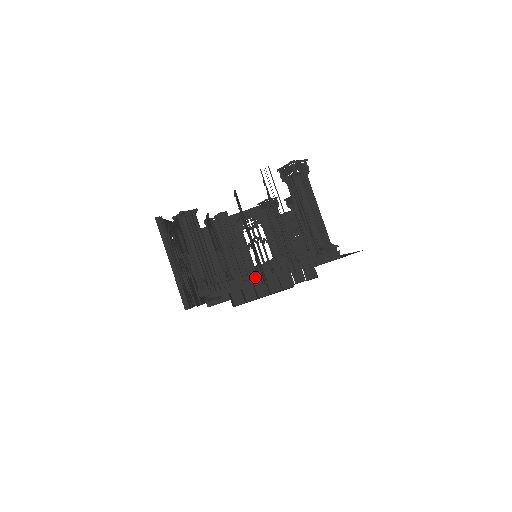
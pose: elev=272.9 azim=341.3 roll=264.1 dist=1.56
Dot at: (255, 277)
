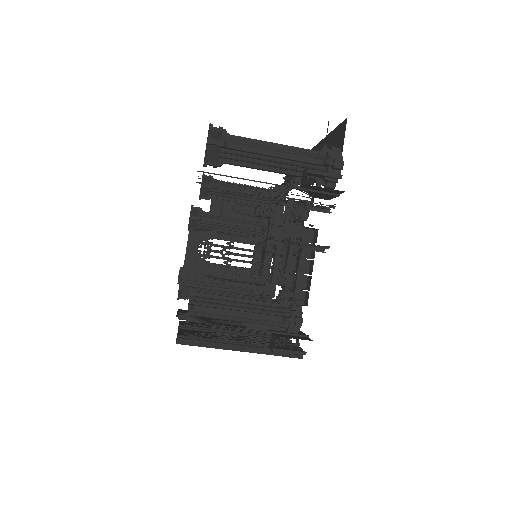
Dot at: (304, 260)
